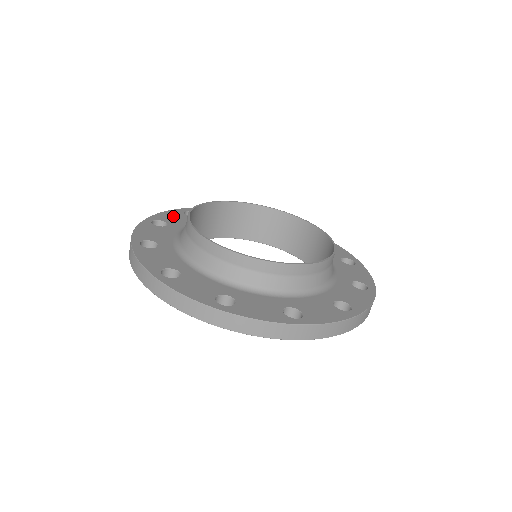
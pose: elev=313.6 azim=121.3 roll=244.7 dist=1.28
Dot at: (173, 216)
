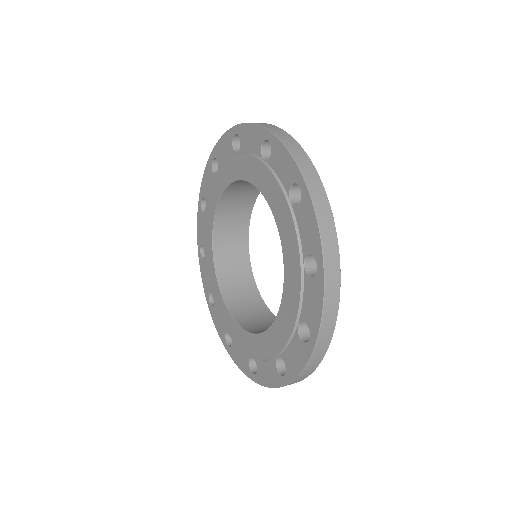
Dot at: occluded
